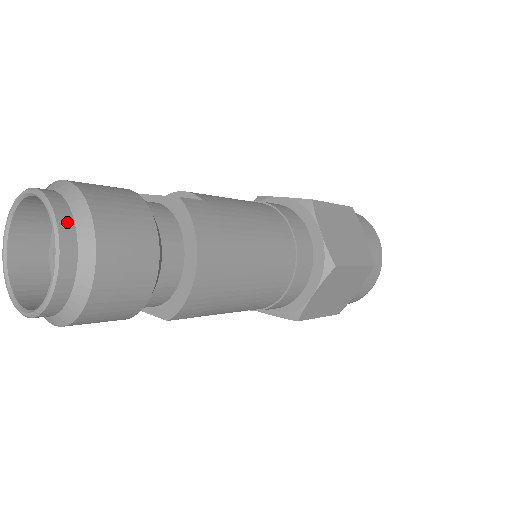
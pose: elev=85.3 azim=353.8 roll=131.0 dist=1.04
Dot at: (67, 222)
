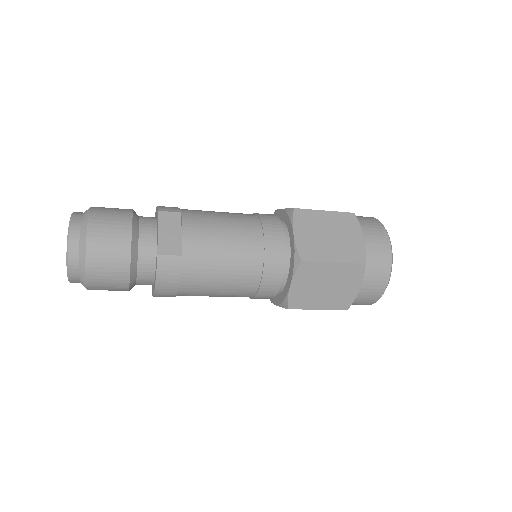
Dot at: (74, 266)
